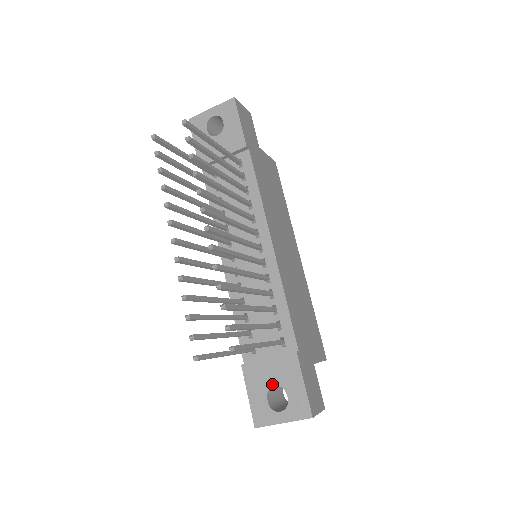
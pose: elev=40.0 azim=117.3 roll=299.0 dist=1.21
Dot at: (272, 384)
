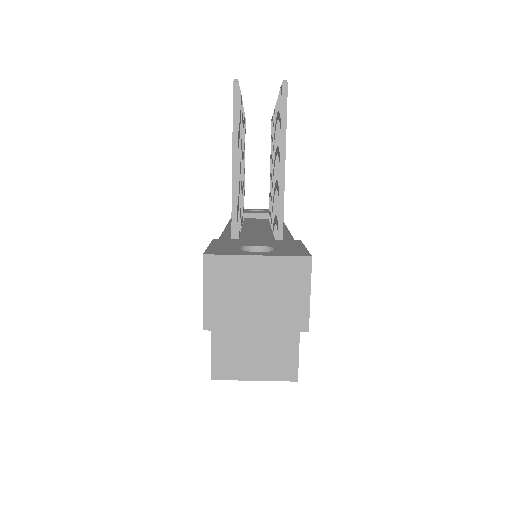
Dot at: (254, 245)
